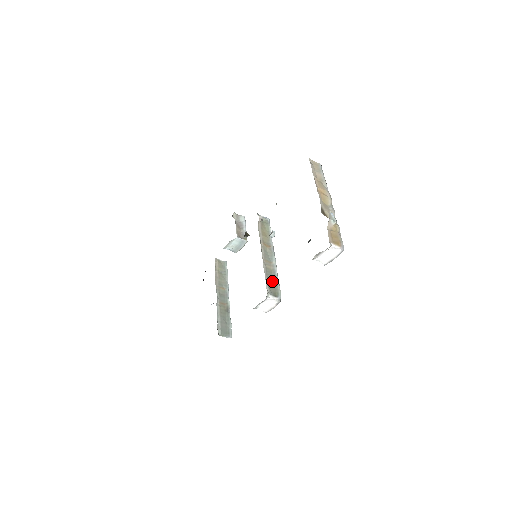
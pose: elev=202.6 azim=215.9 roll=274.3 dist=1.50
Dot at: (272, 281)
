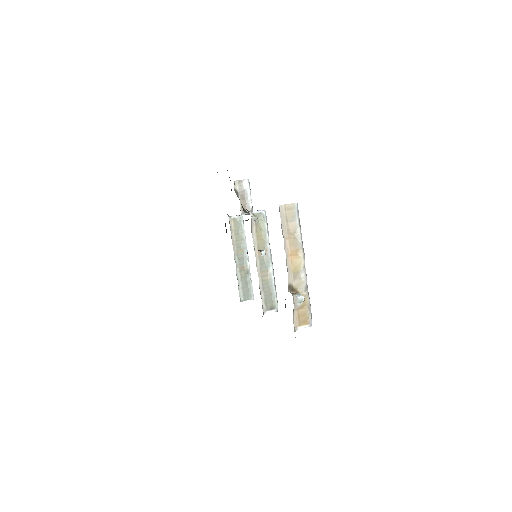
Dot at: (269, 294)
